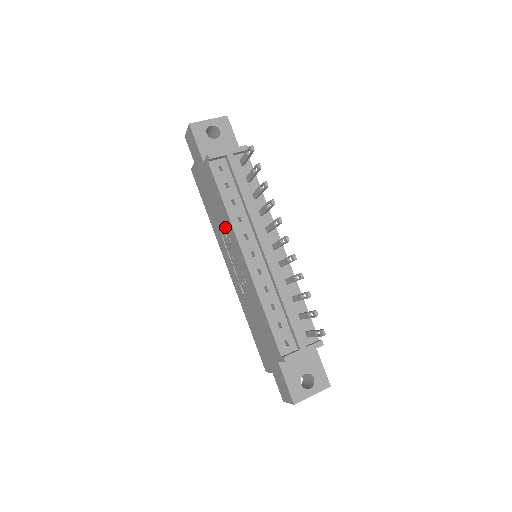
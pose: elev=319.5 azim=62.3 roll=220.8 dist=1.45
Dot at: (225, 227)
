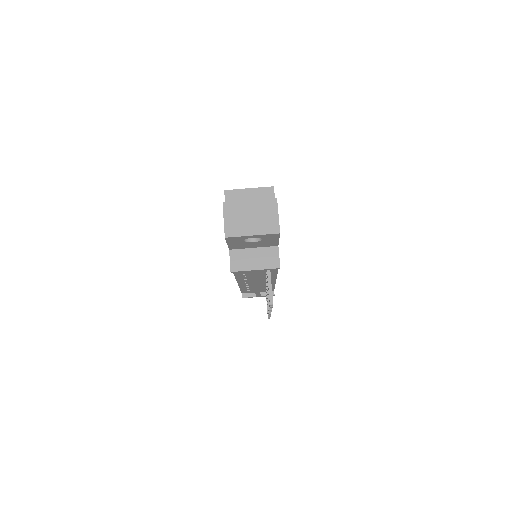
Dot at: occluded
